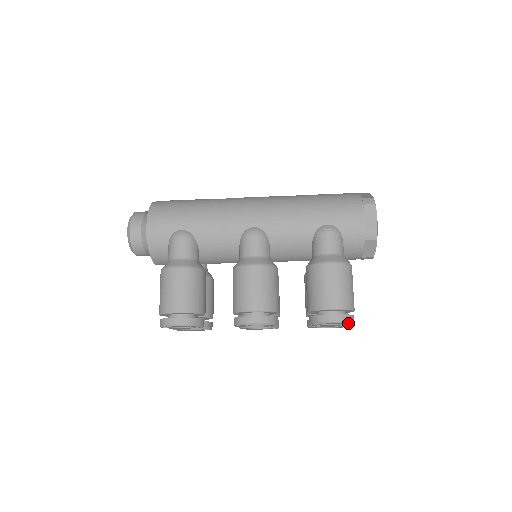
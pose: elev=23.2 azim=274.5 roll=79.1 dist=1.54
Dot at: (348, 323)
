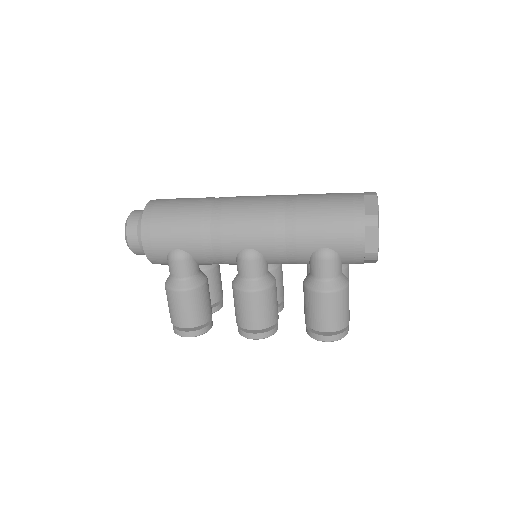
Dot at: (341, 338)
